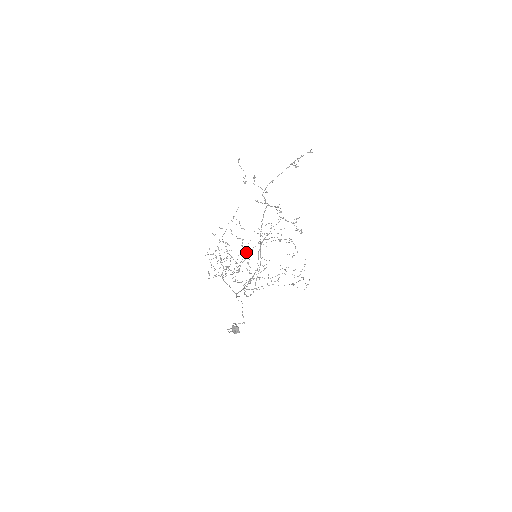
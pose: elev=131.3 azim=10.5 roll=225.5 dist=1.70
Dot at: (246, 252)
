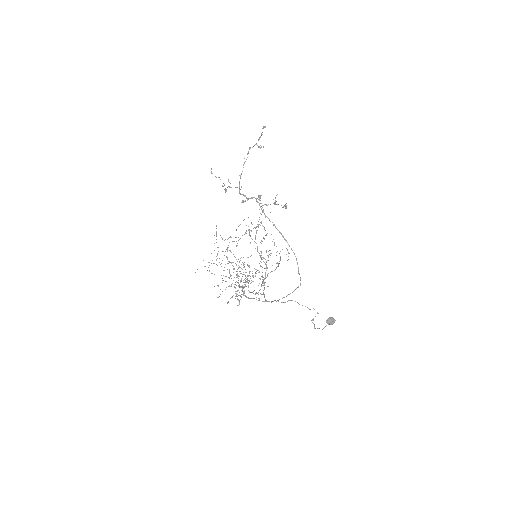
Dot at: occluded
